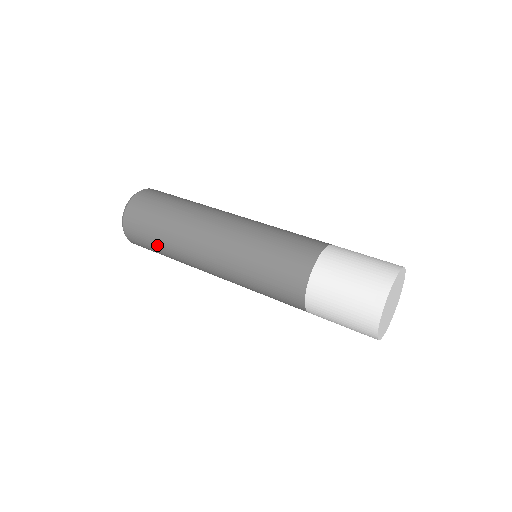
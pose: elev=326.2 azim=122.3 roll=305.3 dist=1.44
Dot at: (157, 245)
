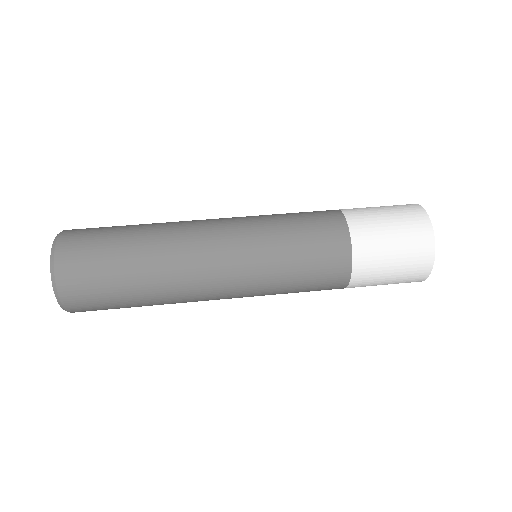
Dot at: (131, 306)
